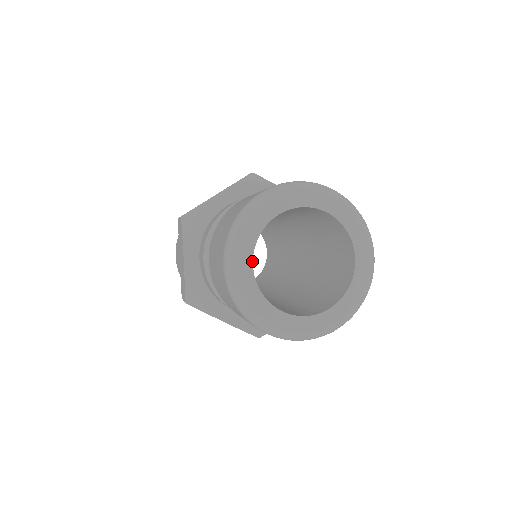
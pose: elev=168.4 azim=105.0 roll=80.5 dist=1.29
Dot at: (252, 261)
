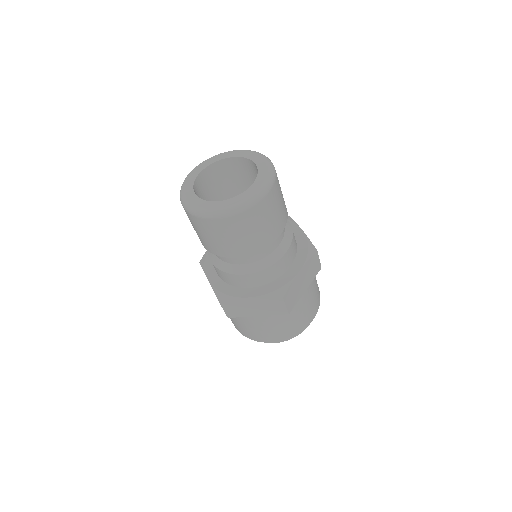
Dot at: (202, 170)
